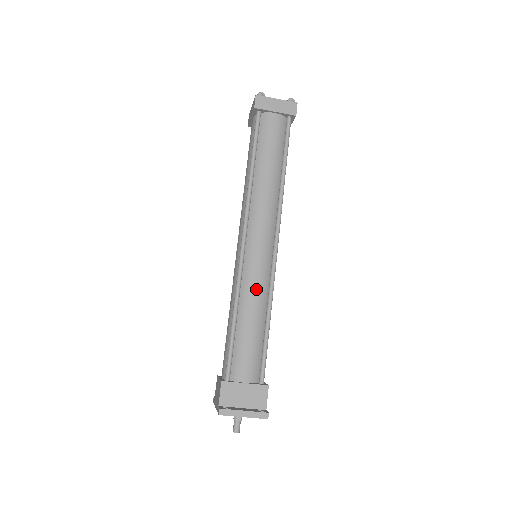
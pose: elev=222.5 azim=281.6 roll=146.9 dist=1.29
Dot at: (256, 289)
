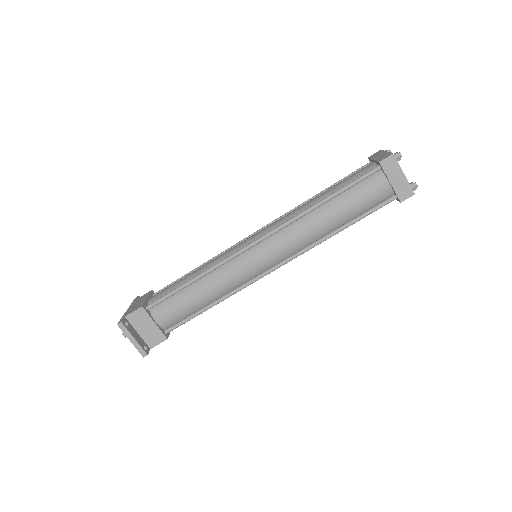
Dot at: (226, 280)
